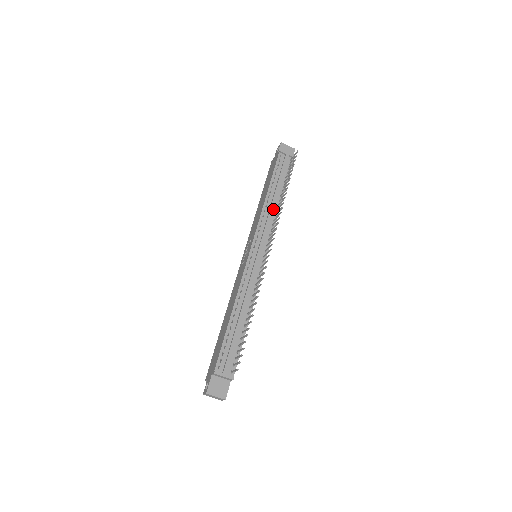
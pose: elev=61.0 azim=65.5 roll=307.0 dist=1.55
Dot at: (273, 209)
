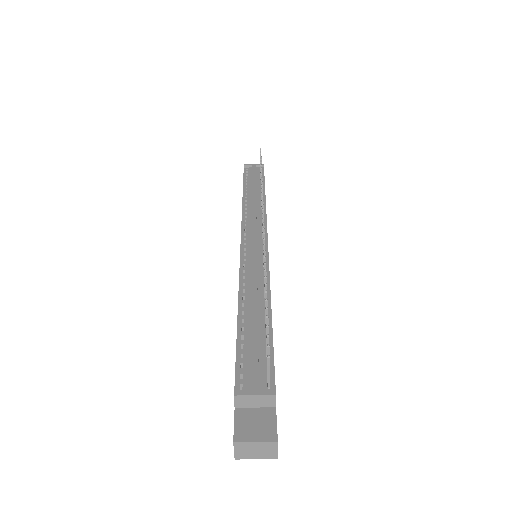
Dot at: (256, 205)
